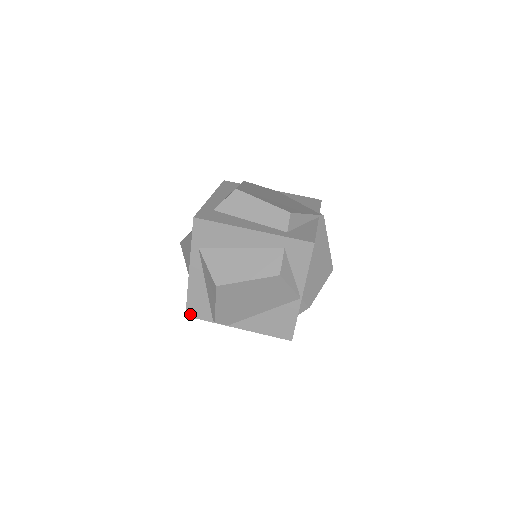
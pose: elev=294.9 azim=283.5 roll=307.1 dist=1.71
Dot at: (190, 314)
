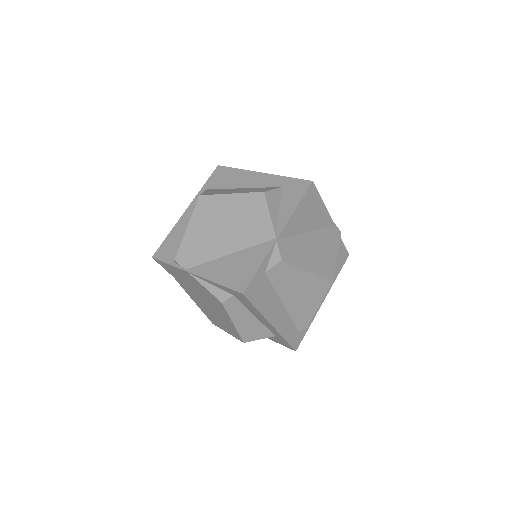
Dot at: (157, 255)
